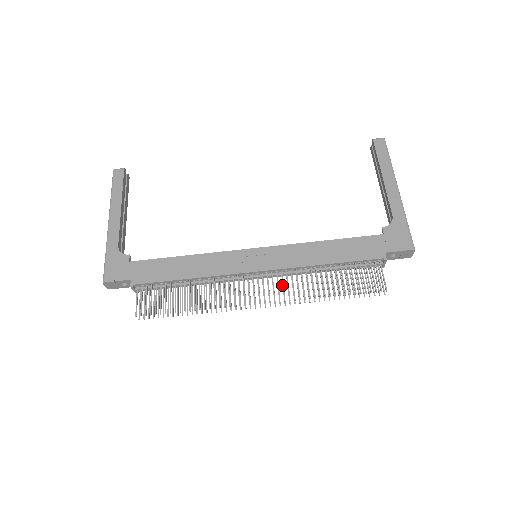
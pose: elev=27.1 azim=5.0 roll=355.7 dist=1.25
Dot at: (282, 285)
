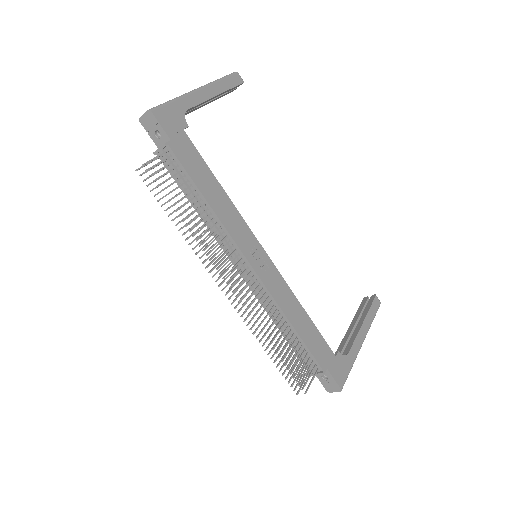
Dot at: (250, 297)
